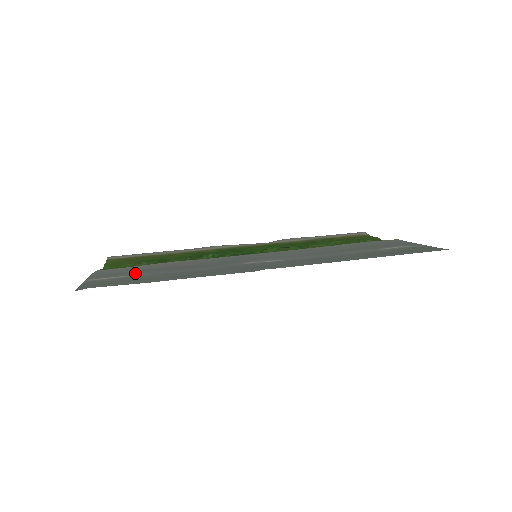
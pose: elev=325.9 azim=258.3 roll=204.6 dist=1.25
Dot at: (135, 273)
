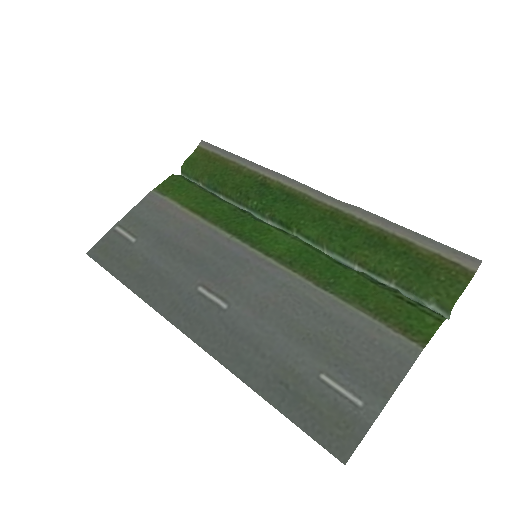
Dot at: (144, 235)
